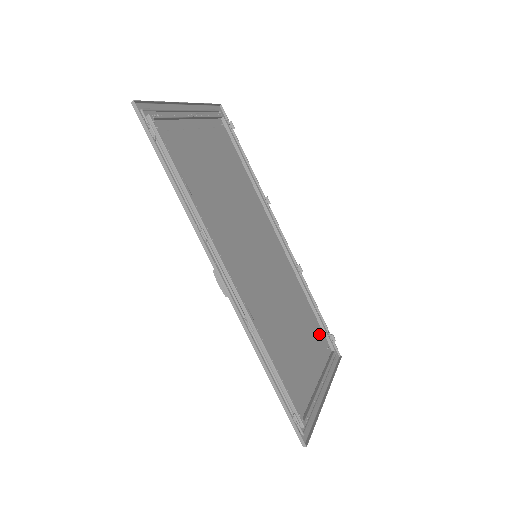
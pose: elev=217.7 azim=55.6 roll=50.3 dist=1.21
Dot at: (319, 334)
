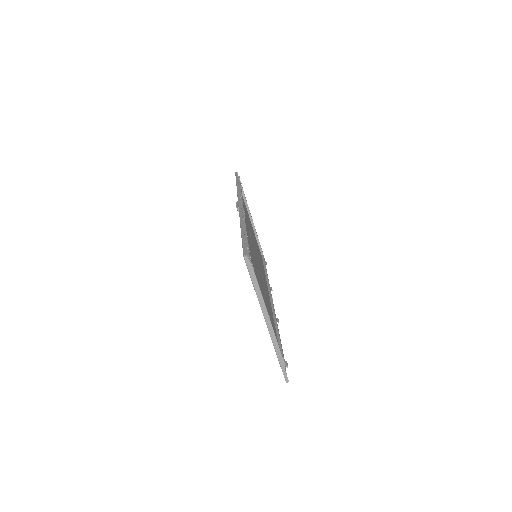
Dot at: occluded
